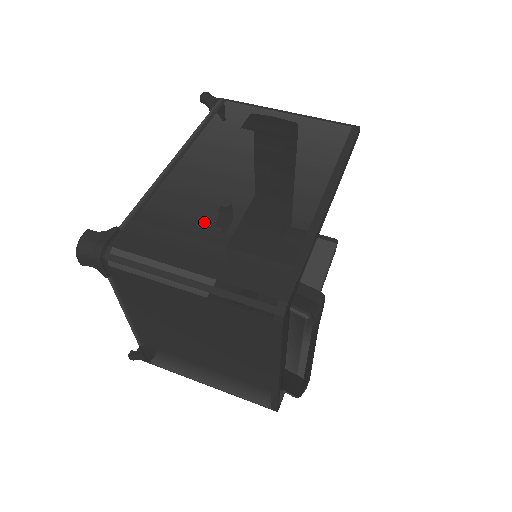
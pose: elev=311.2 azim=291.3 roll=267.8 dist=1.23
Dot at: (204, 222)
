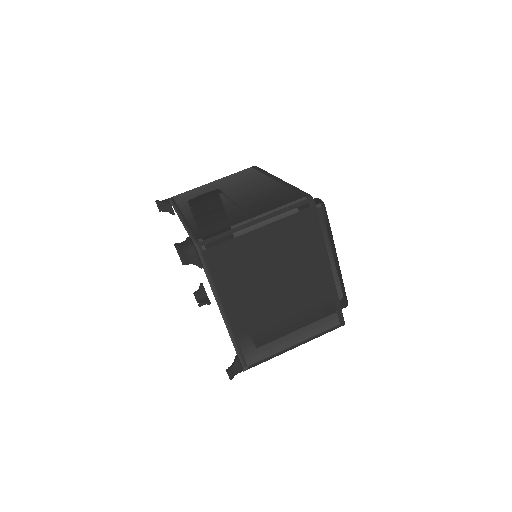
Dot at: (232, 211)
